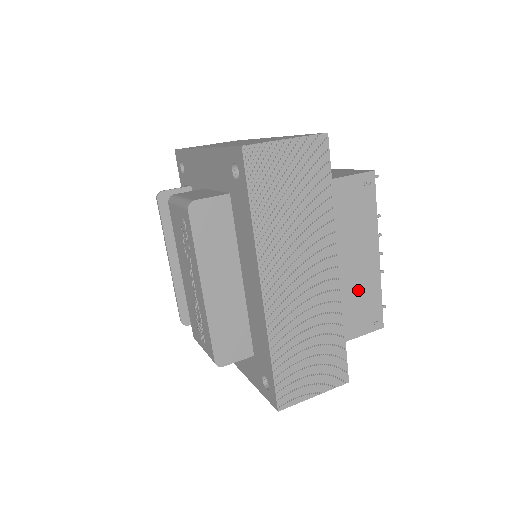
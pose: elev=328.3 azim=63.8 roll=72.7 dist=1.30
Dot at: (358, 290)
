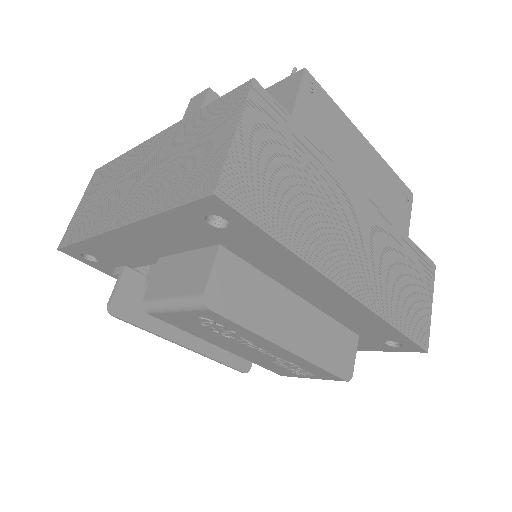
Dot at: (381, 190)
